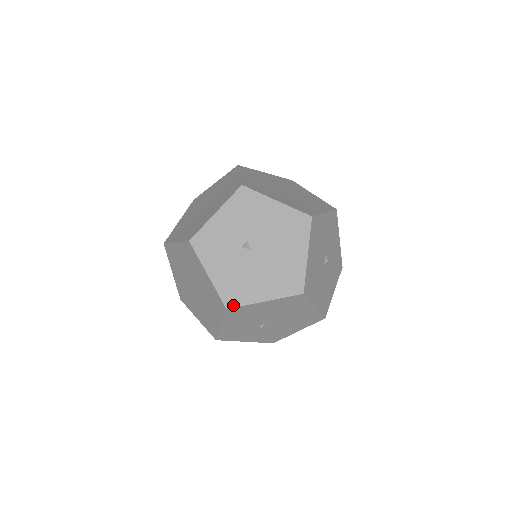
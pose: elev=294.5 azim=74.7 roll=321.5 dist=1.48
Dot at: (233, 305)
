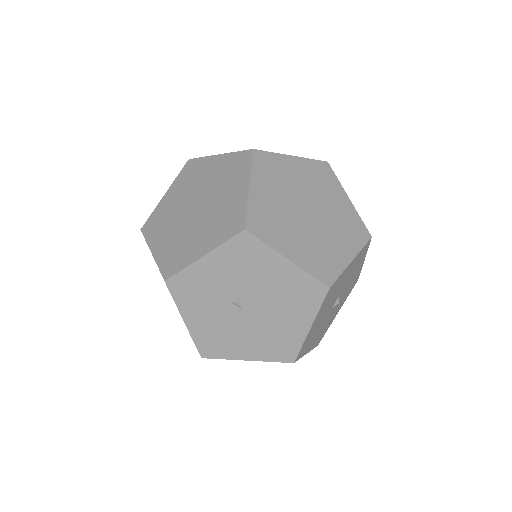
Dot at: (210, 356)
